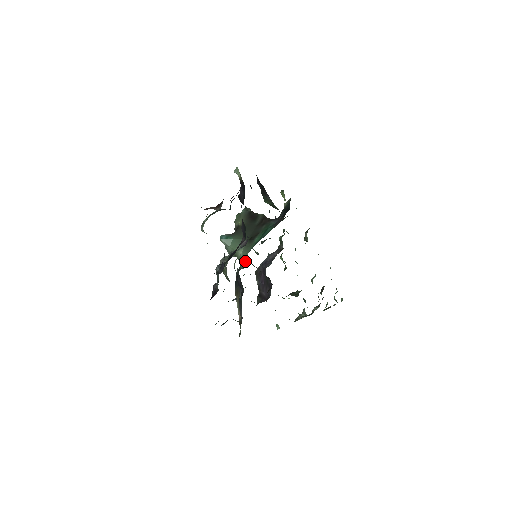
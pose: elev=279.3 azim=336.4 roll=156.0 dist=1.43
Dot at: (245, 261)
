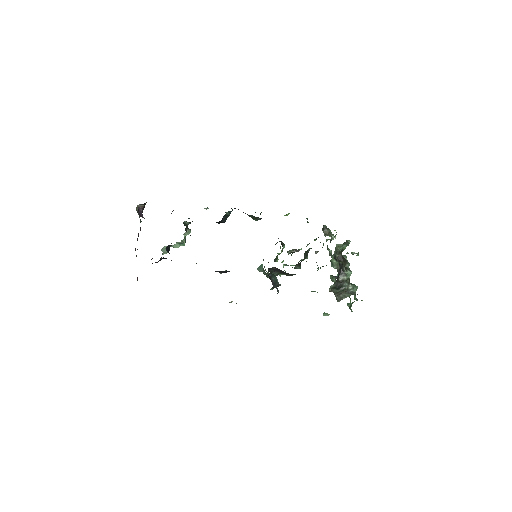
Dot at: occluded
